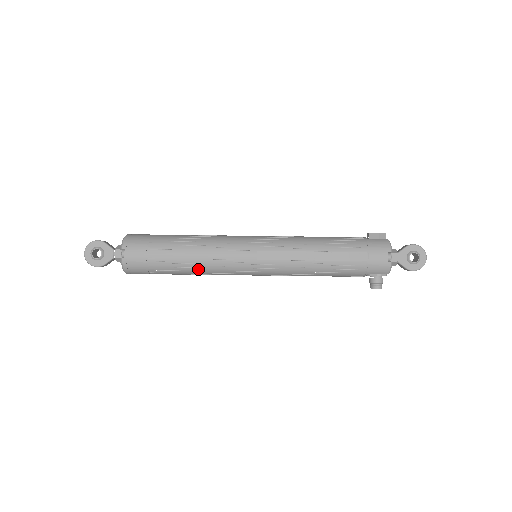
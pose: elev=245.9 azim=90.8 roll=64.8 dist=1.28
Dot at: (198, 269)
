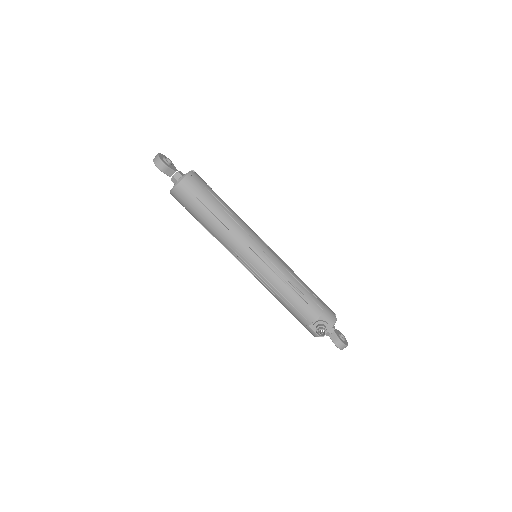
Dot at: (230, 220)
